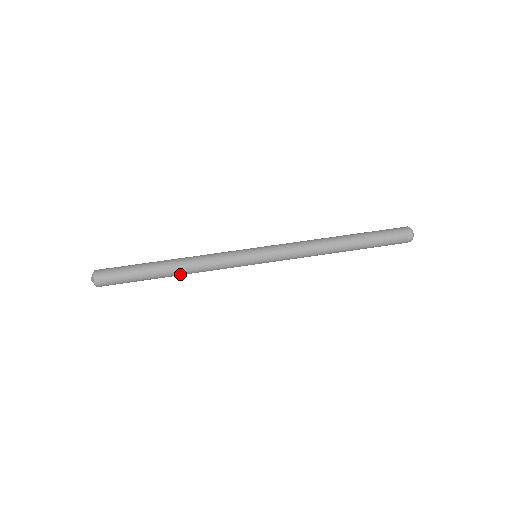
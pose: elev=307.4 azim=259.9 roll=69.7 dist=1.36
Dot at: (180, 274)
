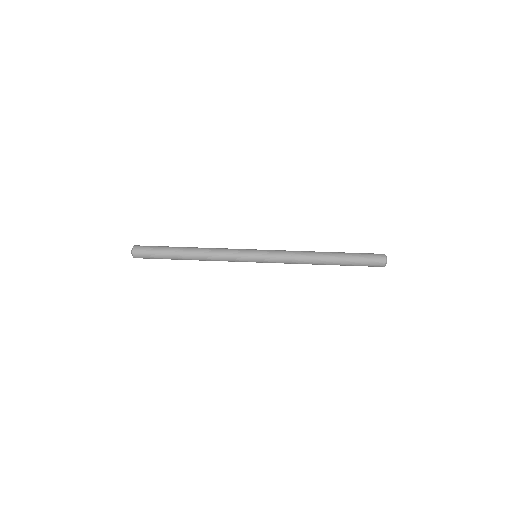
Dot at: (196, 259)
